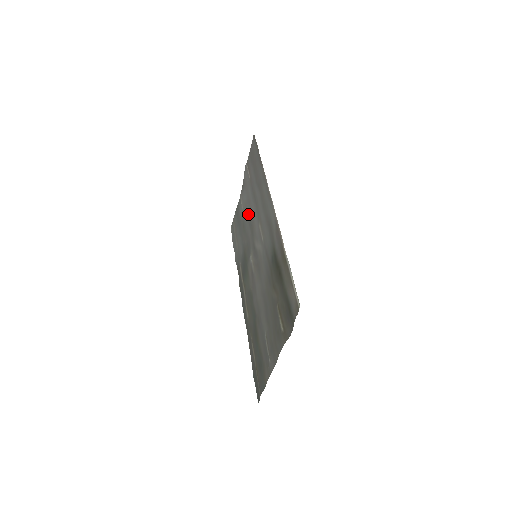
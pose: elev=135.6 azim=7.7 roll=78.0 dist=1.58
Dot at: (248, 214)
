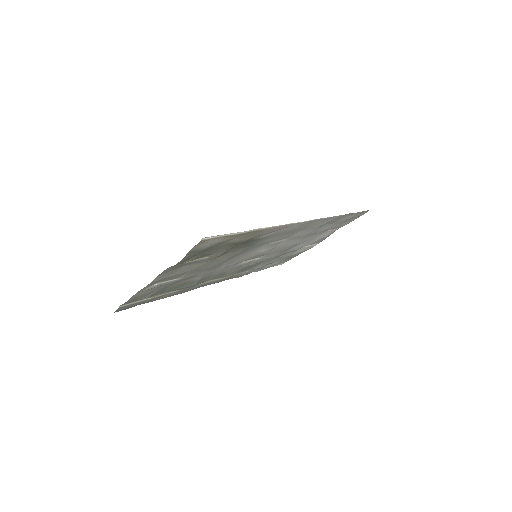
Dot at: (296, 246)
